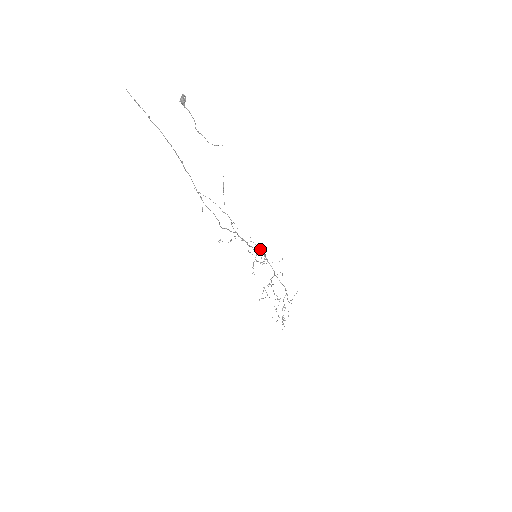
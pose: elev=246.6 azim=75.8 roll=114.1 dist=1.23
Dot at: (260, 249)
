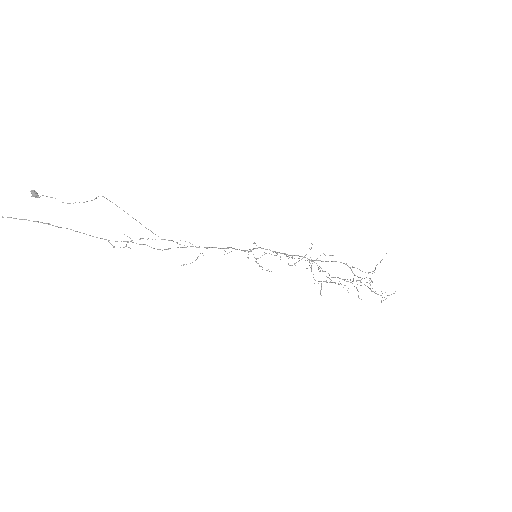
Dot at: (256, 248)
